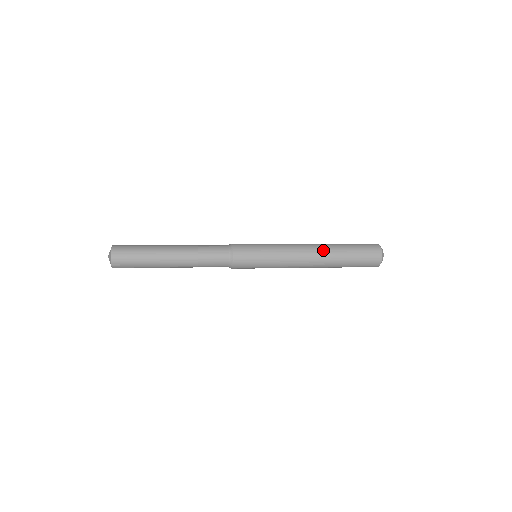
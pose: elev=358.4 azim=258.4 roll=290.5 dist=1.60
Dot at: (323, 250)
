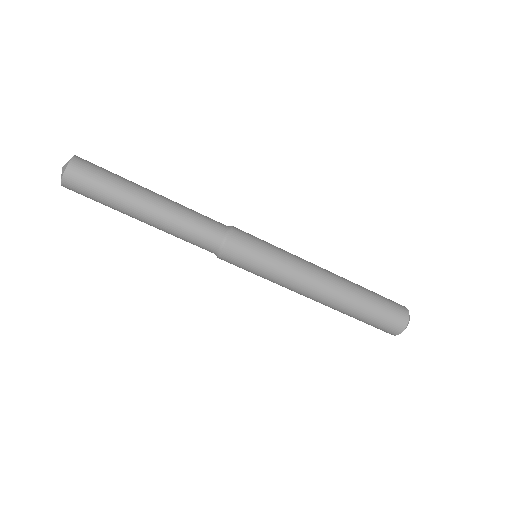
Dot at: occluded
